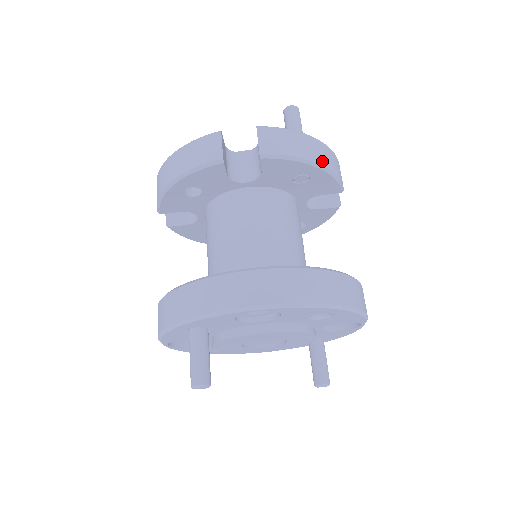
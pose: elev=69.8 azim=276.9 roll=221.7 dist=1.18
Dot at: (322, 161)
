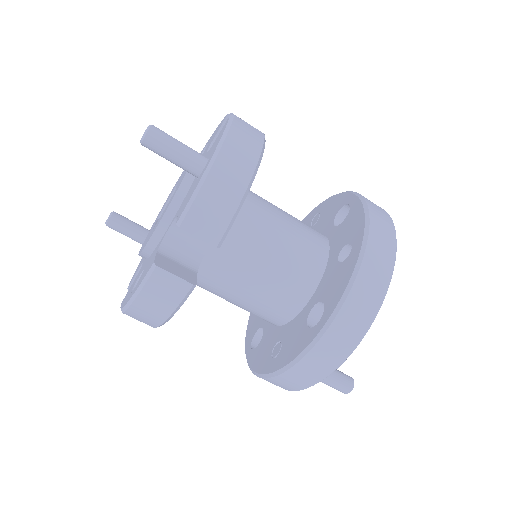
Dot at: (249, 166)
